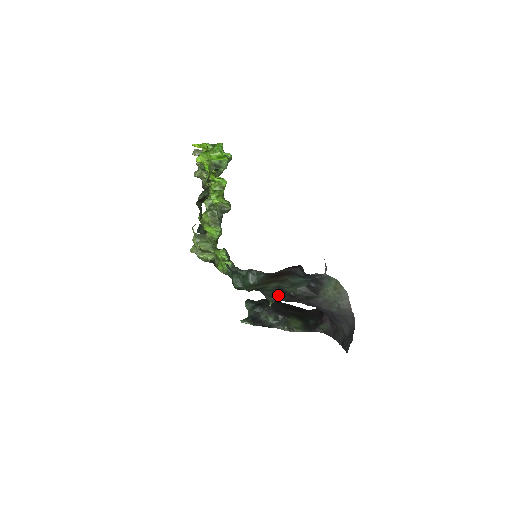
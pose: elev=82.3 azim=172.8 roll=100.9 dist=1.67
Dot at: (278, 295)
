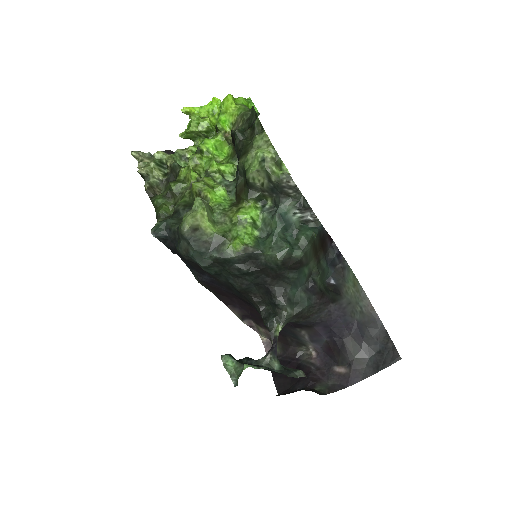
Dot at: (304, 295)
